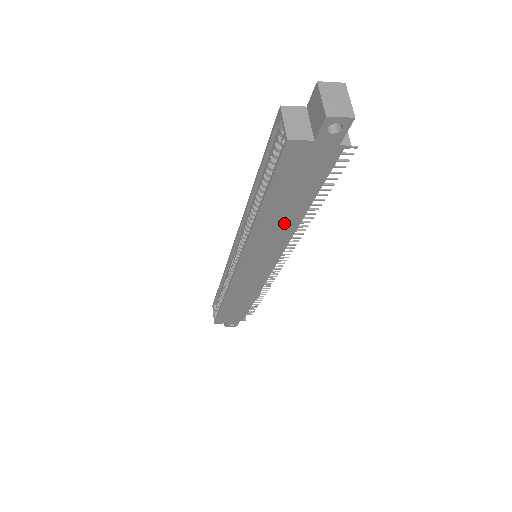
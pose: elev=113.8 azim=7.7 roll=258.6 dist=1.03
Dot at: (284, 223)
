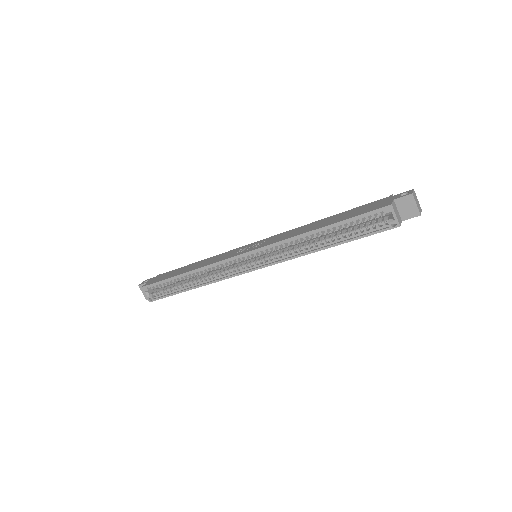
Dot at: occluded
